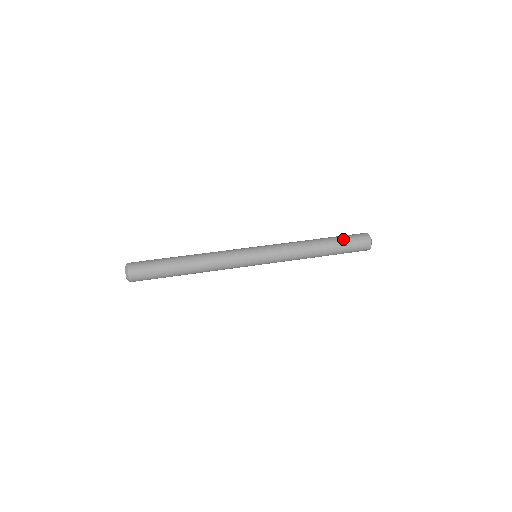
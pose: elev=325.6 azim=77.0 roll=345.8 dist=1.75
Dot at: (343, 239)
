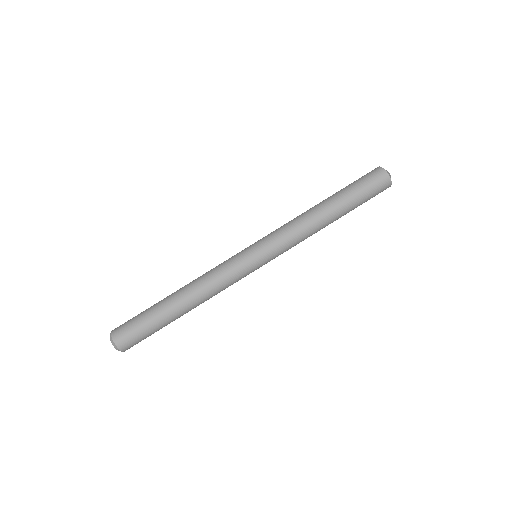
Dot at: (355, 191)
